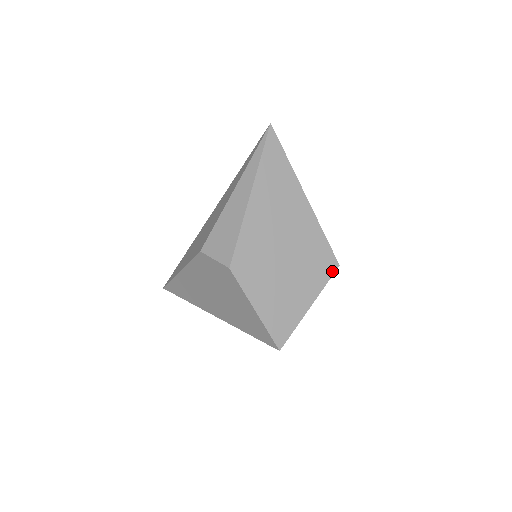
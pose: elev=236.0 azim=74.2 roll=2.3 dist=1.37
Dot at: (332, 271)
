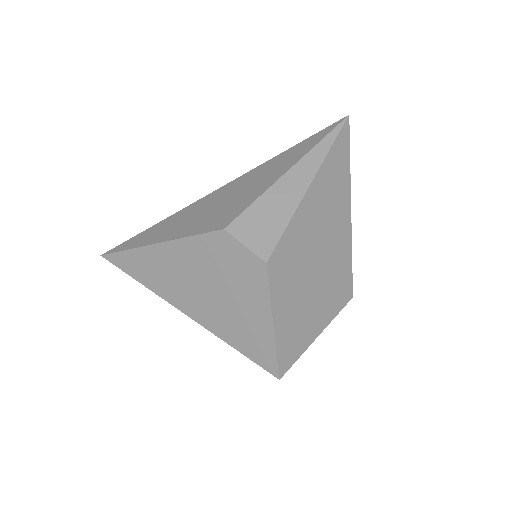
Dot at: (346, 301)
